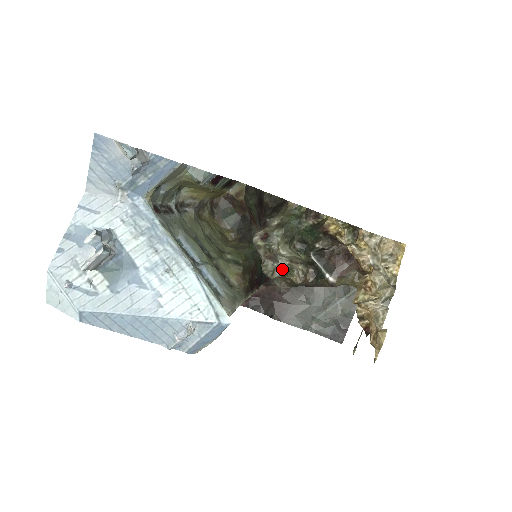
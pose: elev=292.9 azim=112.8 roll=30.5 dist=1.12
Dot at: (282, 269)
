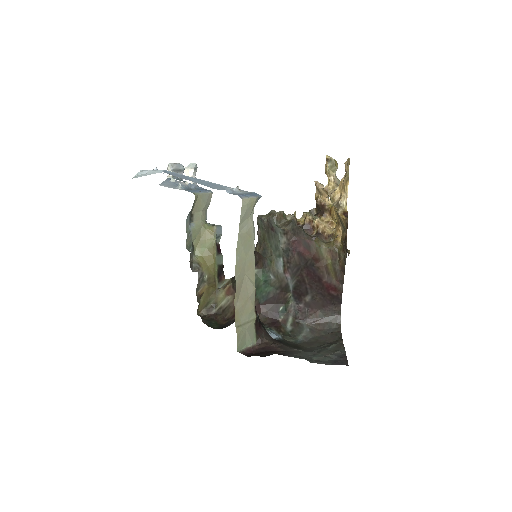
Dot at: (281, 211)
